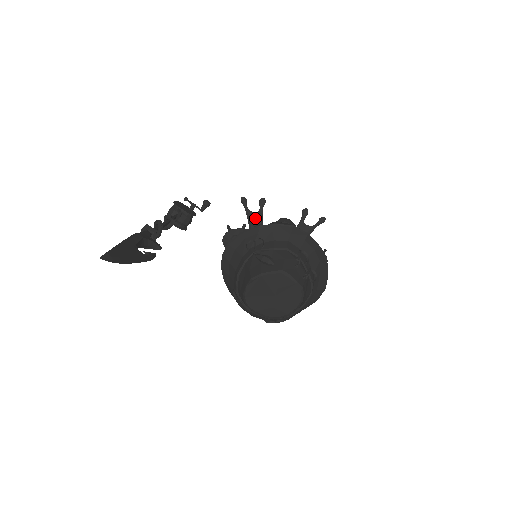
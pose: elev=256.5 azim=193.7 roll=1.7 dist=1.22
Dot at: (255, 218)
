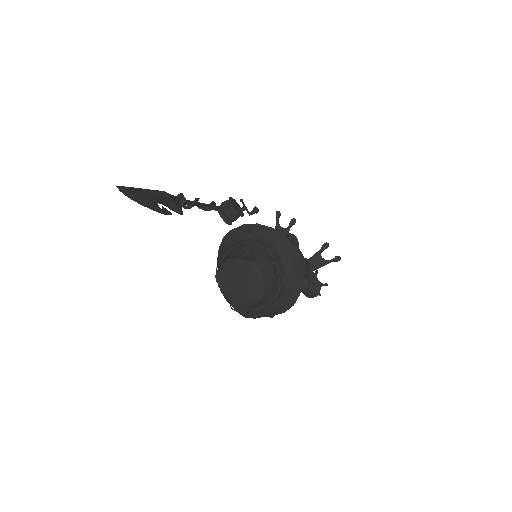
Dot at: occluded
